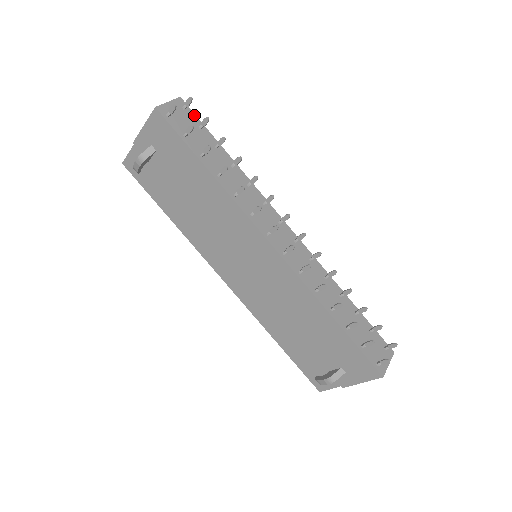
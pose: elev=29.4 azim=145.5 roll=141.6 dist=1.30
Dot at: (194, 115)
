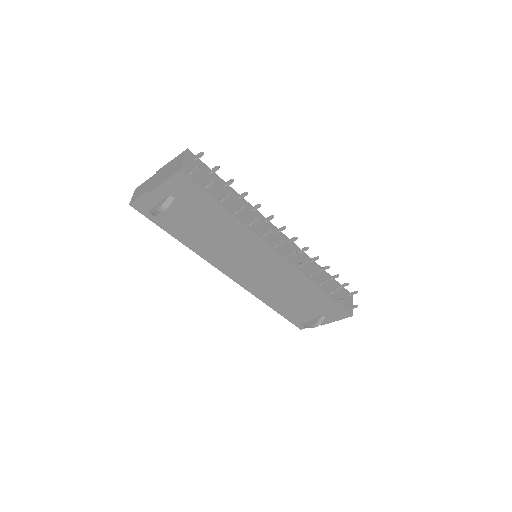
Dot at: (202, 162)
